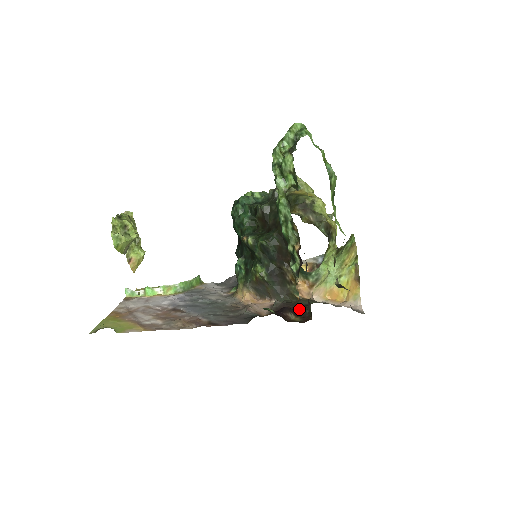
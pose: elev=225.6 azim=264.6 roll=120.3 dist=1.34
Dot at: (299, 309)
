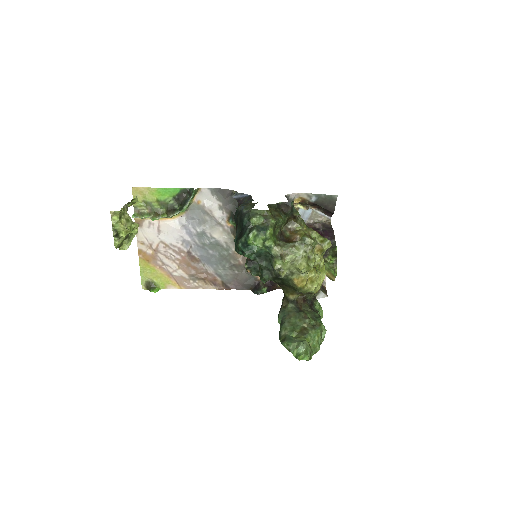
Dot at: occluded
